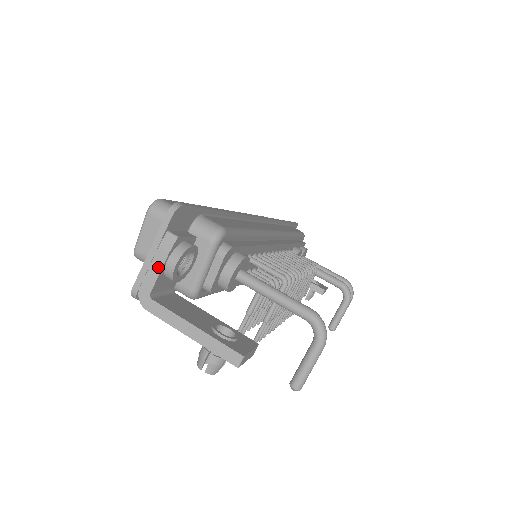
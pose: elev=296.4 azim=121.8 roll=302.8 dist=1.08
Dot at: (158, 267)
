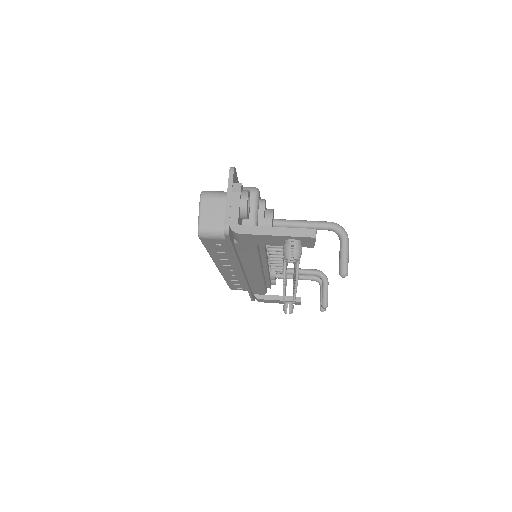
Dot at: (237, 204)
